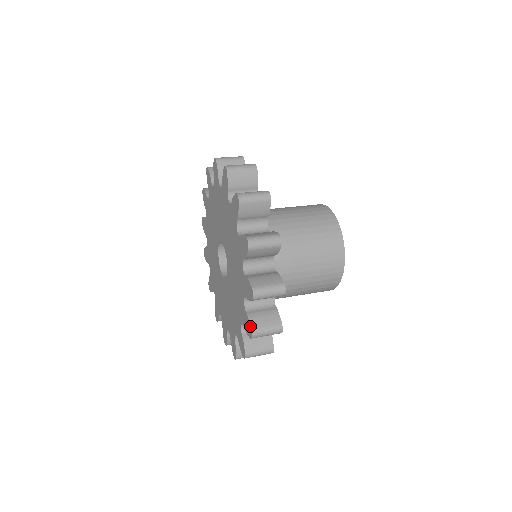
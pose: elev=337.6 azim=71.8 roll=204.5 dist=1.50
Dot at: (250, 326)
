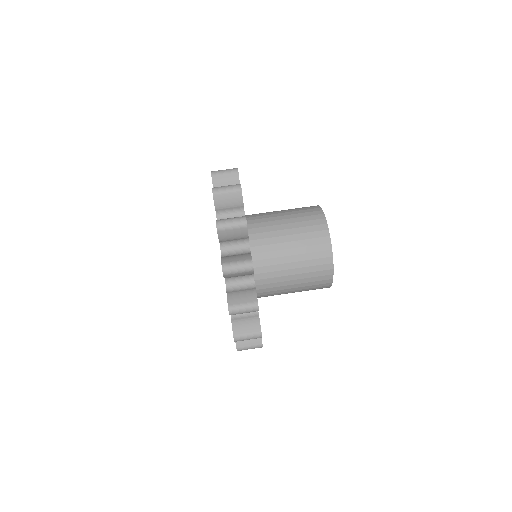
Dot at: occluded
